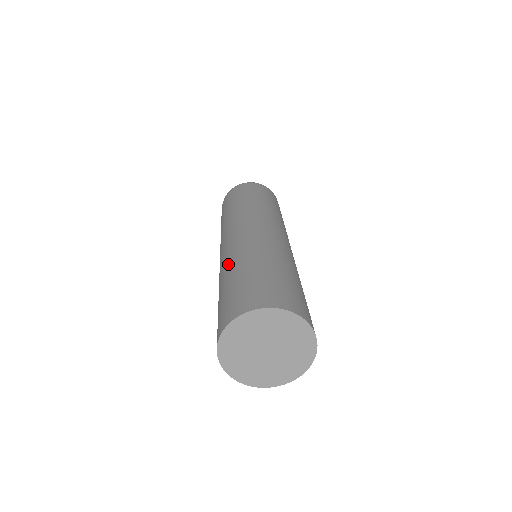
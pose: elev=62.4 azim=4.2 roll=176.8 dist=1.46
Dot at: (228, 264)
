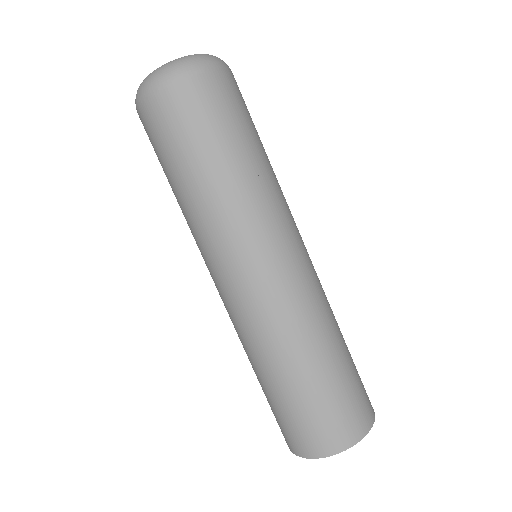
Dot at: (296, 343)
